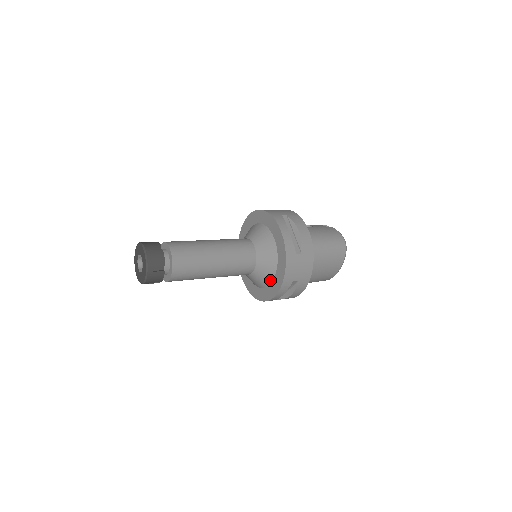
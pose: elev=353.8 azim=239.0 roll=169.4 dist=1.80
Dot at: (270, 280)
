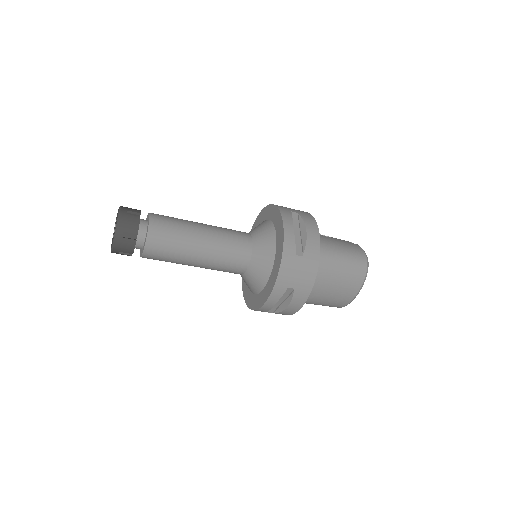
Dot at: (263, 283)
